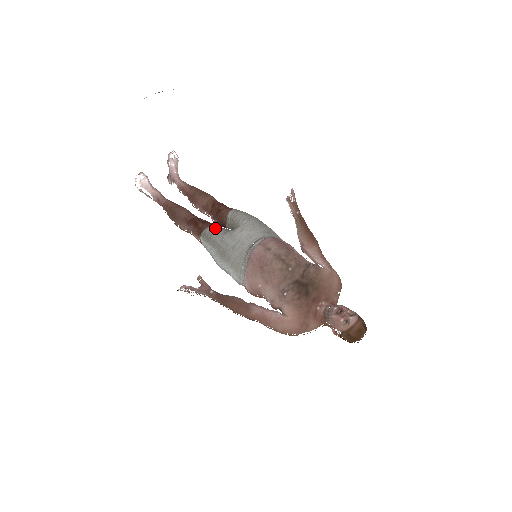
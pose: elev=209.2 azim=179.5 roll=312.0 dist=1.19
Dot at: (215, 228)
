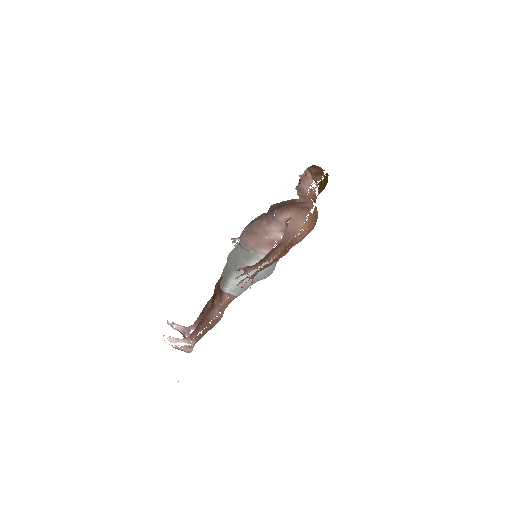
Dot at: (222, 279)
